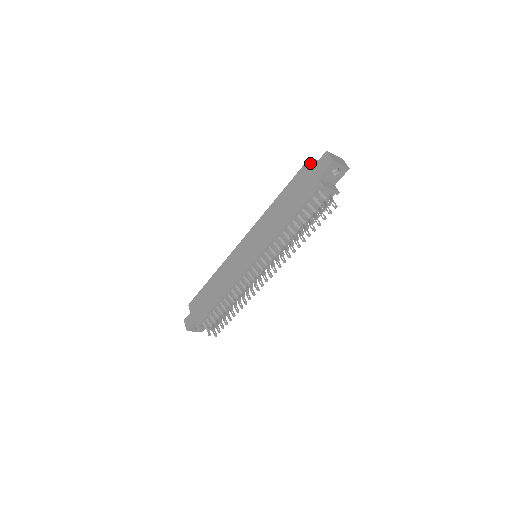
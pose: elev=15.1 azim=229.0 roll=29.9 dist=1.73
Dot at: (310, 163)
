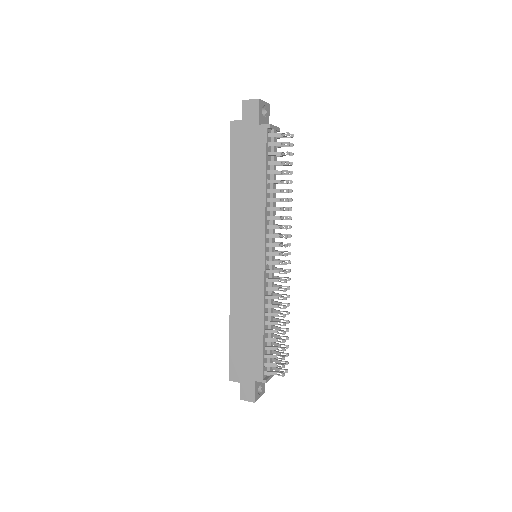
Dot at: (236, 124)
